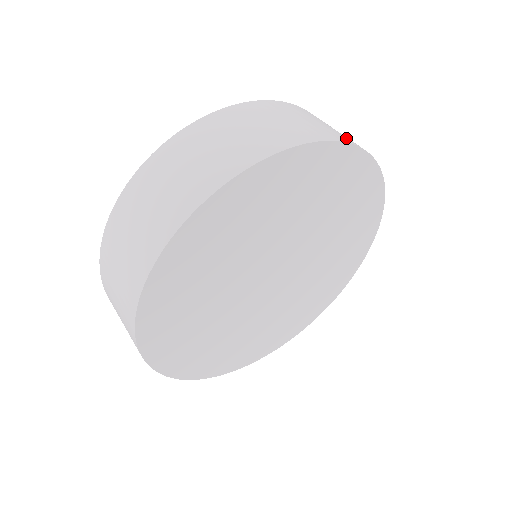
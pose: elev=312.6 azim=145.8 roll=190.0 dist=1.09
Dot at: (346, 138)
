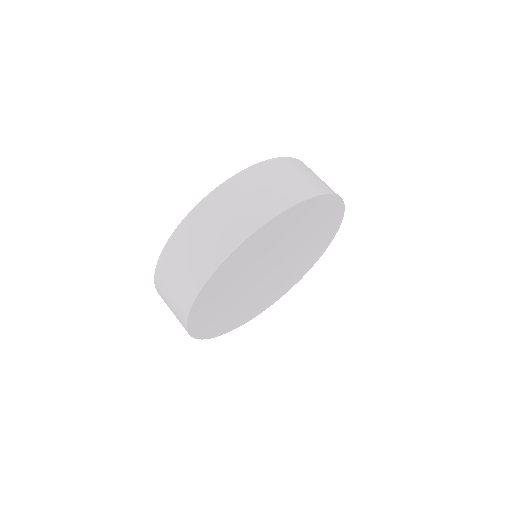
Dot at: (330, 189)
